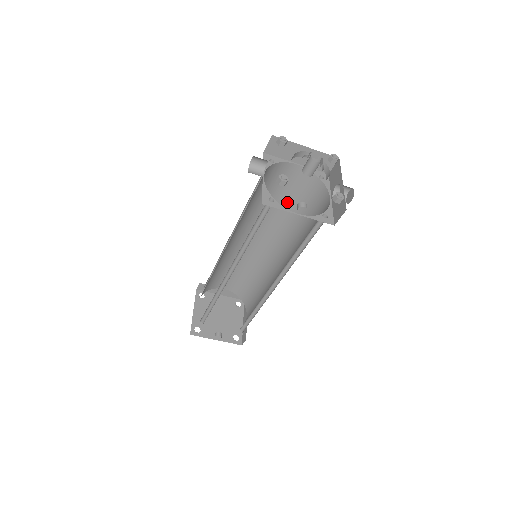
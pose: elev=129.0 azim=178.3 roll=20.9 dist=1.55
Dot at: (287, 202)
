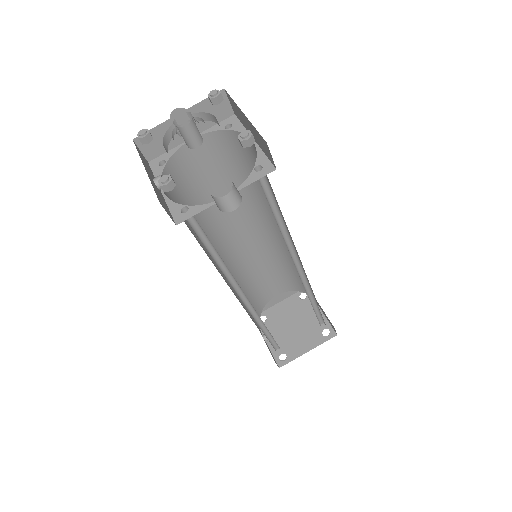
Dot at: occluded
